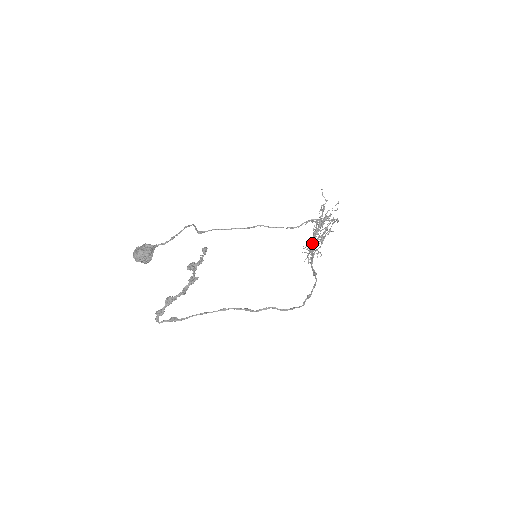
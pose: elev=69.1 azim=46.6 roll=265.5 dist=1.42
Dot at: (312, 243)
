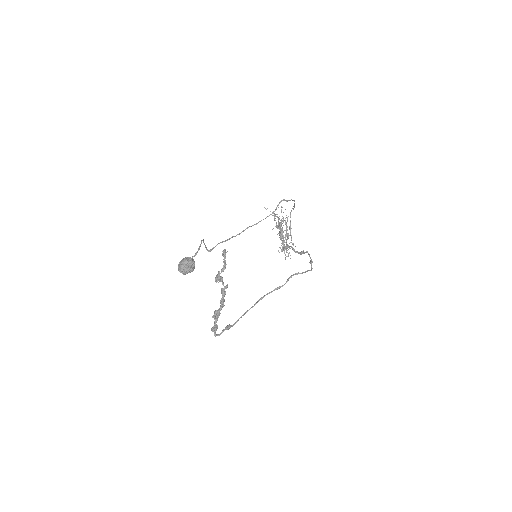
Dot at: (284, 241)
